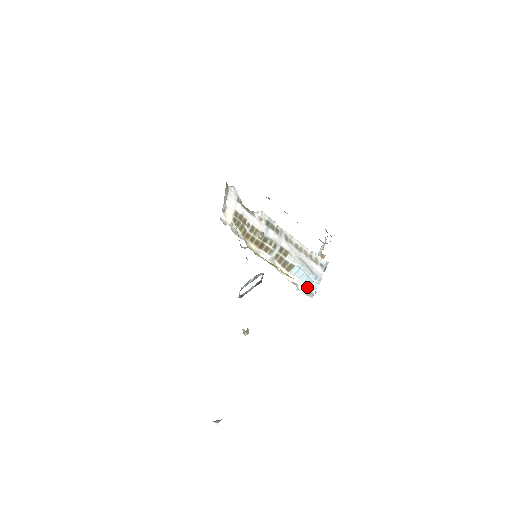
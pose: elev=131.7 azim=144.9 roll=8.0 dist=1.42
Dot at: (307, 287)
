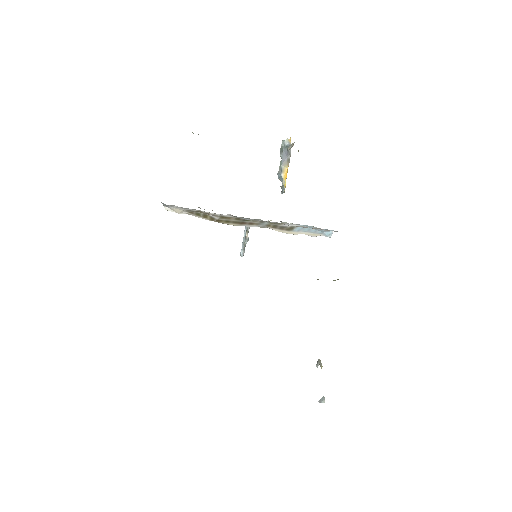
Dot at: (319, 234)
